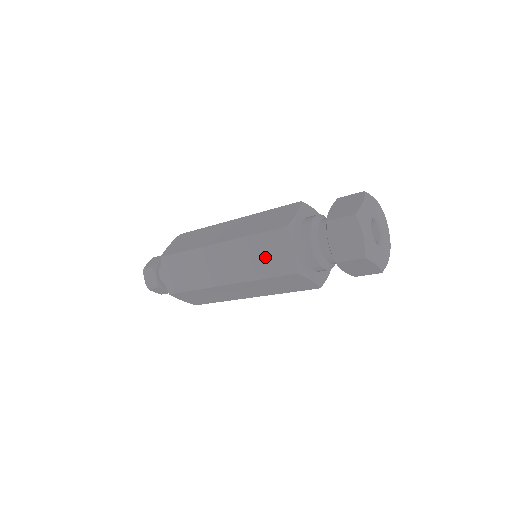
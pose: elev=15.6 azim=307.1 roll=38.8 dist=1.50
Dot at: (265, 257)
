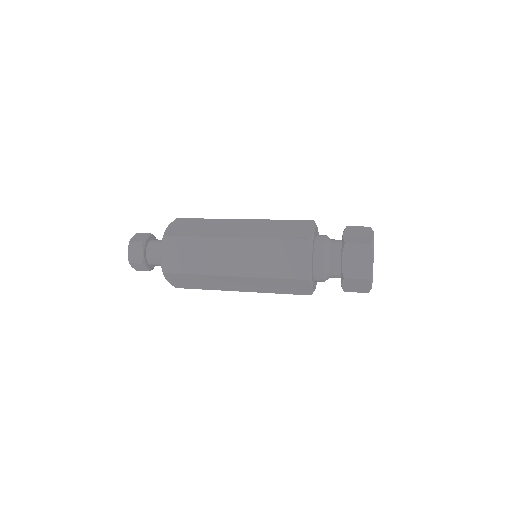
Dot at: (281, 260)
